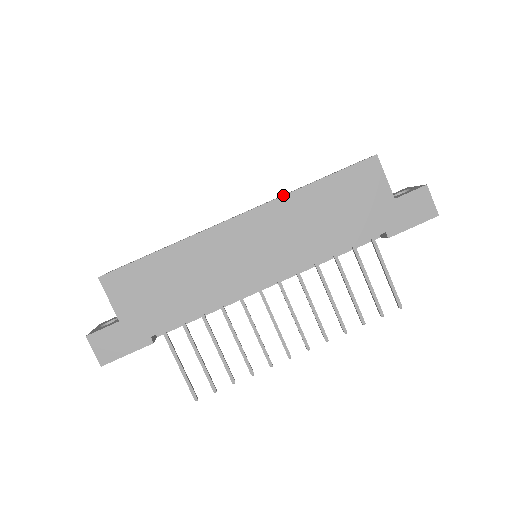
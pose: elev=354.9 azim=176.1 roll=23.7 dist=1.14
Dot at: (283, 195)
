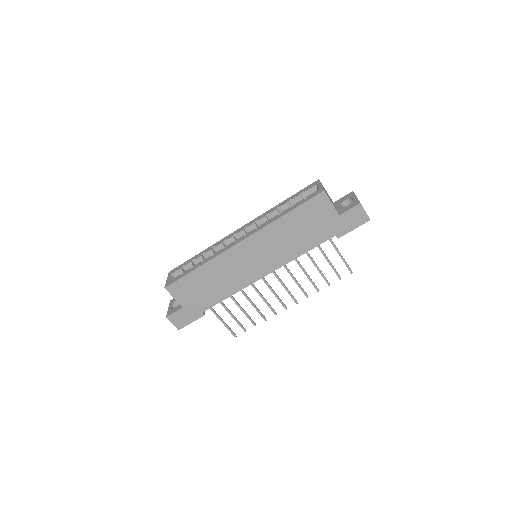
Dot at: (266, 226)
